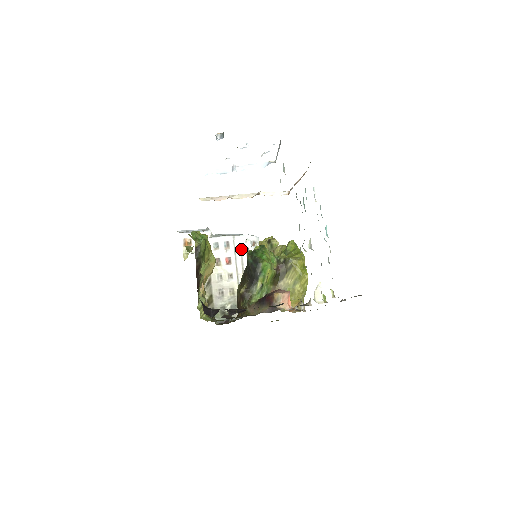
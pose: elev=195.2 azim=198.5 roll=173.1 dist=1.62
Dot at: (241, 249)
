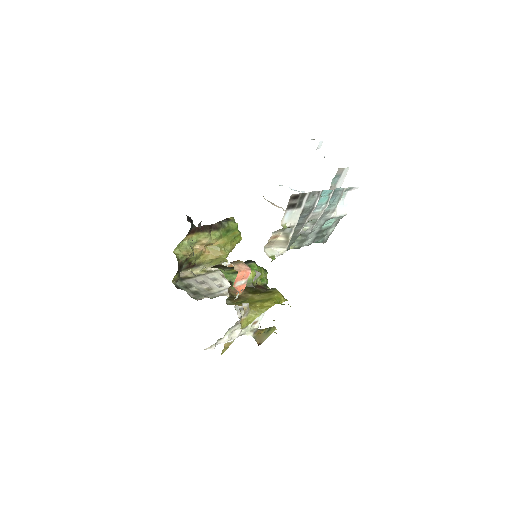
Dot at: occluded
